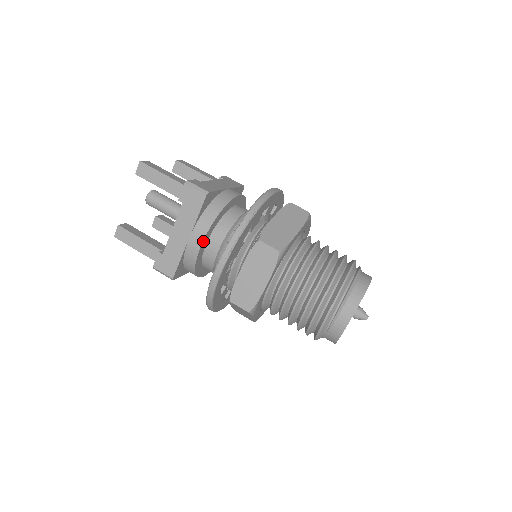
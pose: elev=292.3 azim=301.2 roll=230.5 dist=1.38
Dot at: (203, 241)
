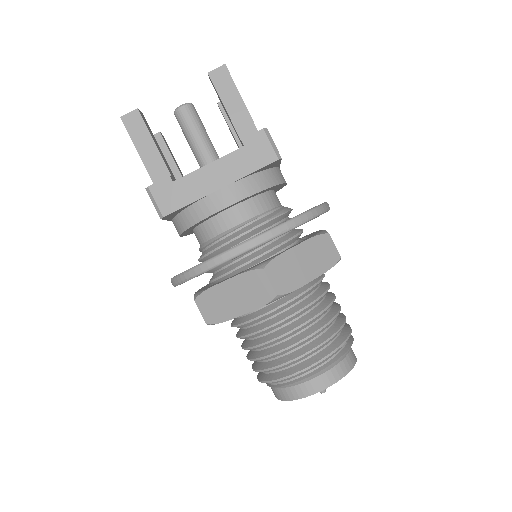
Dot at: (181, 235)
